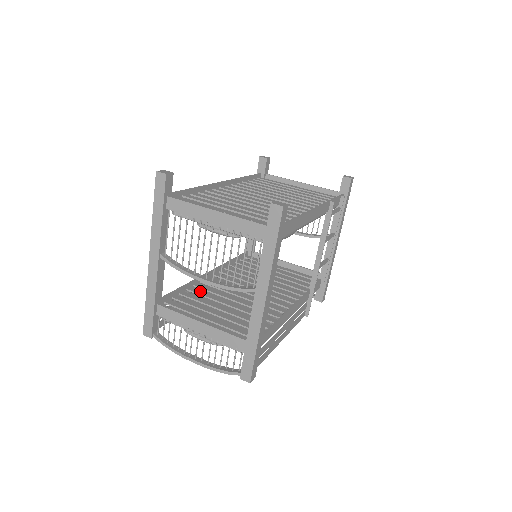
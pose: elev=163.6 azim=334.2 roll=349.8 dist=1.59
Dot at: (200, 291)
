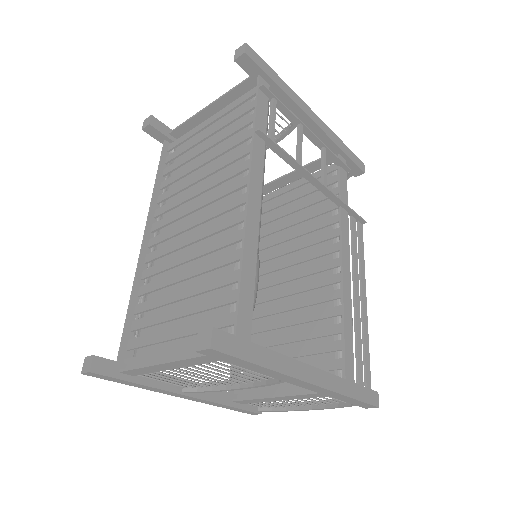
Dot at: occluded
